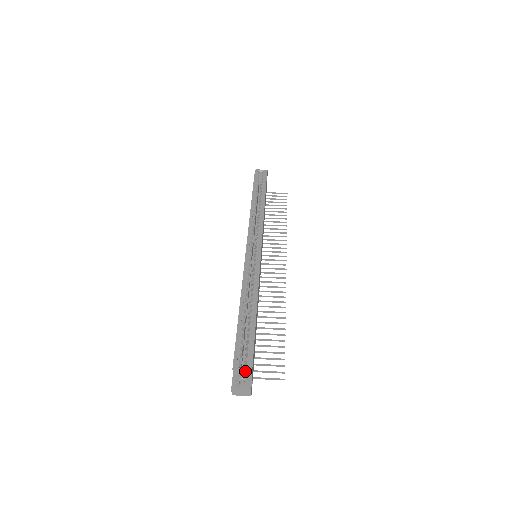
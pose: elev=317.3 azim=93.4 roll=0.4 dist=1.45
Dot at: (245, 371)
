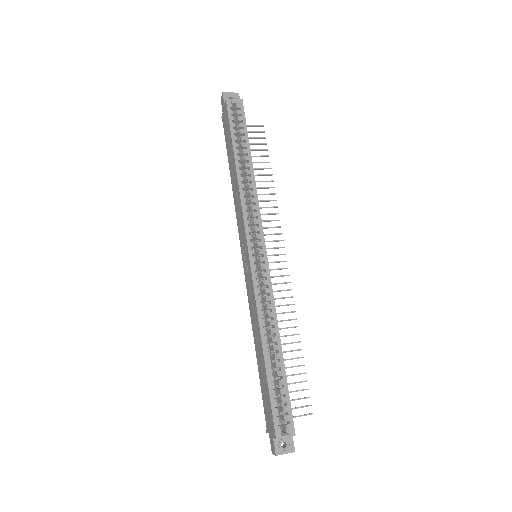
Dot at: (287, 436)
